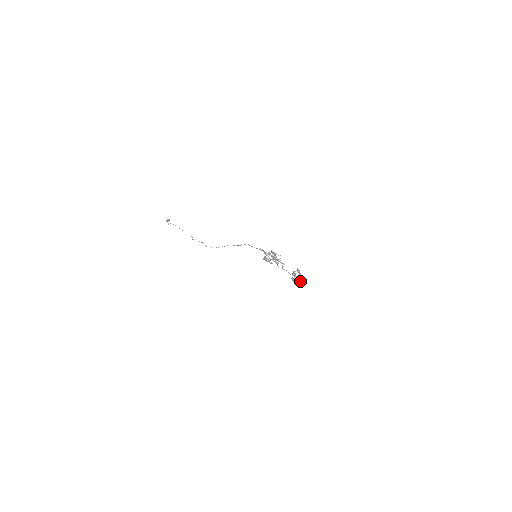
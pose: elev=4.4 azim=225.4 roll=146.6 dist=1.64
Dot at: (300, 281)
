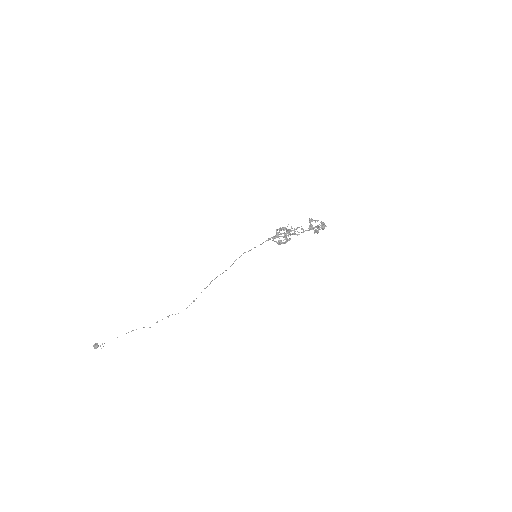
Dot at: (325, 225)
